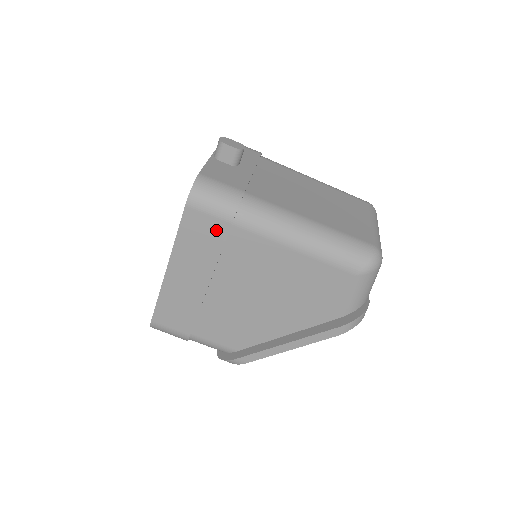
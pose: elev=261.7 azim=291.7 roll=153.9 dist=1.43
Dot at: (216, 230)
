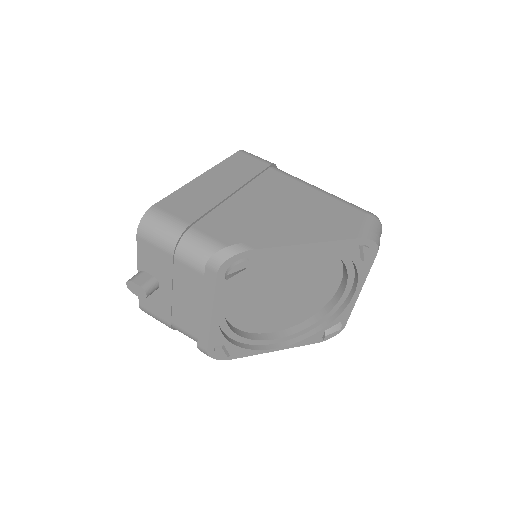
Dot at: (257, 165)
